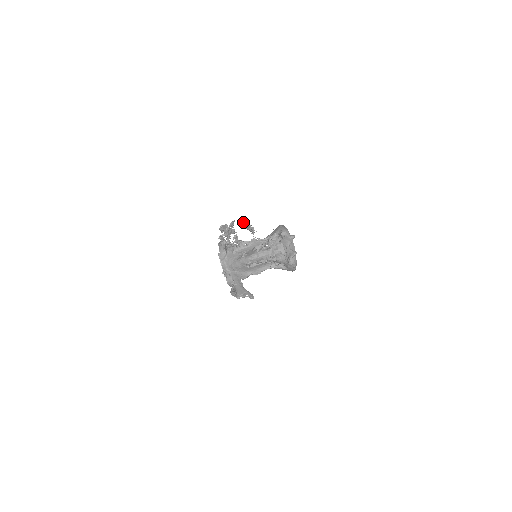
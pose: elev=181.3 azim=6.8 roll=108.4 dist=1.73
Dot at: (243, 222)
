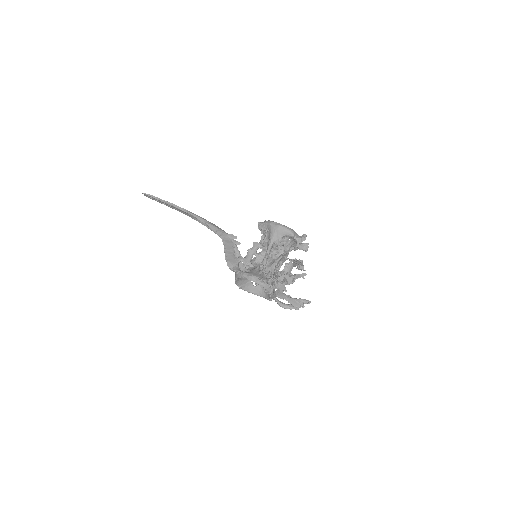
Dot at: (301, 266)
